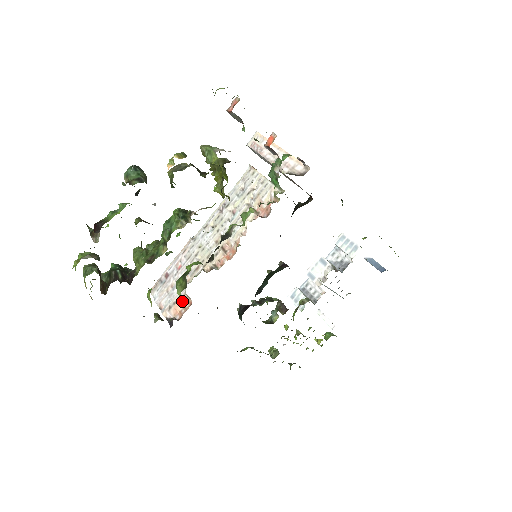
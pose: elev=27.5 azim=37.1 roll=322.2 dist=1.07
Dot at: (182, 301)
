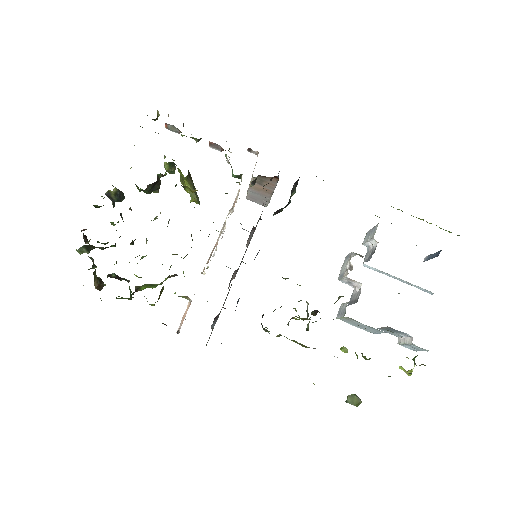
Dot at: (187, 308)
